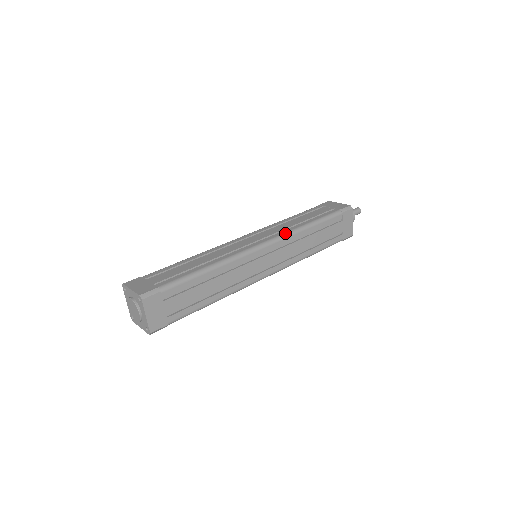
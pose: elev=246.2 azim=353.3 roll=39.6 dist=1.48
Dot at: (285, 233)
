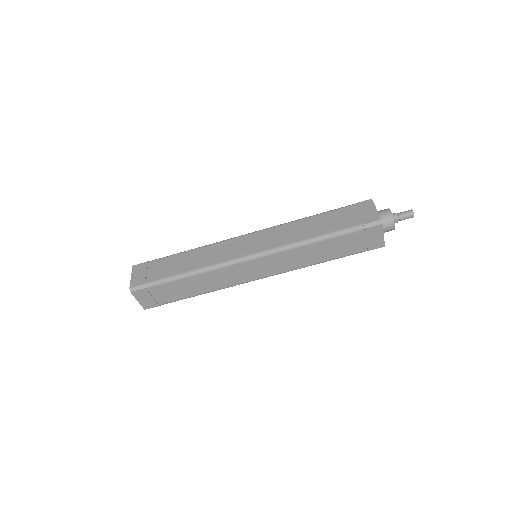
Dot at: (279, 247)
